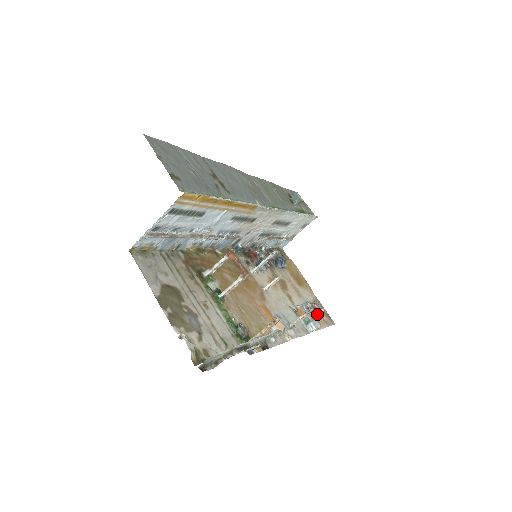
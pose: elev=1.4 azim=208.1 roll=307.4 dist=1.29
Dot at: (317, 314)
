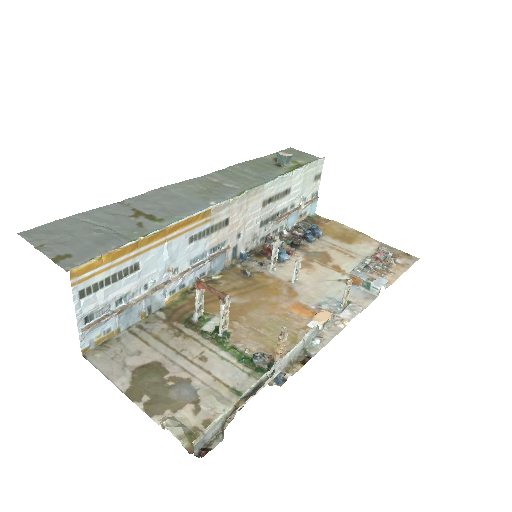
Dot at: (385, 264)
